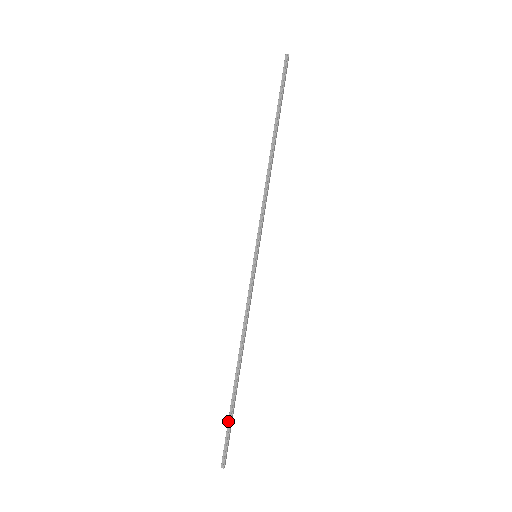
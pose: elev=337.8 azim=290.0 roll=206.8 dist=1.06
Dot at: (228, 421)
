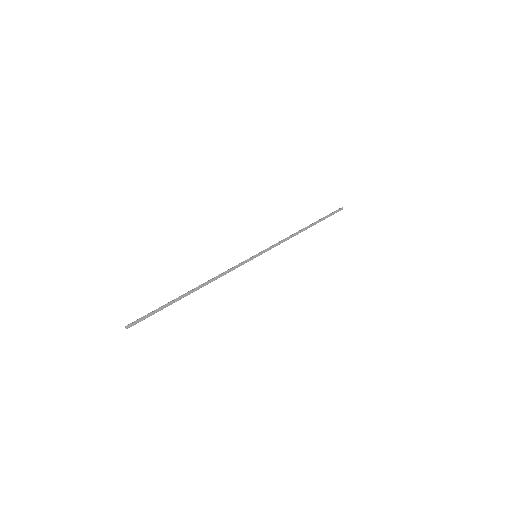
Dot at: (158, 308)
